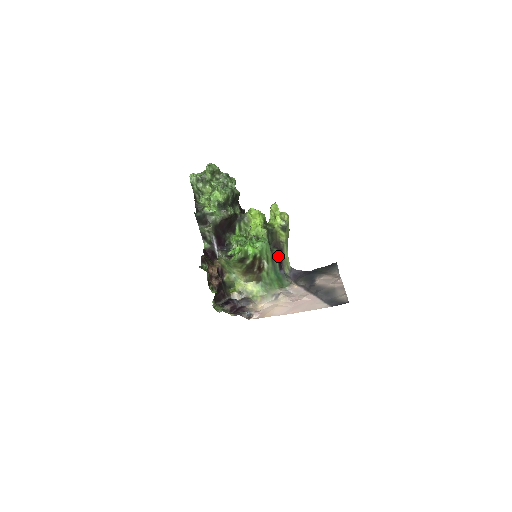
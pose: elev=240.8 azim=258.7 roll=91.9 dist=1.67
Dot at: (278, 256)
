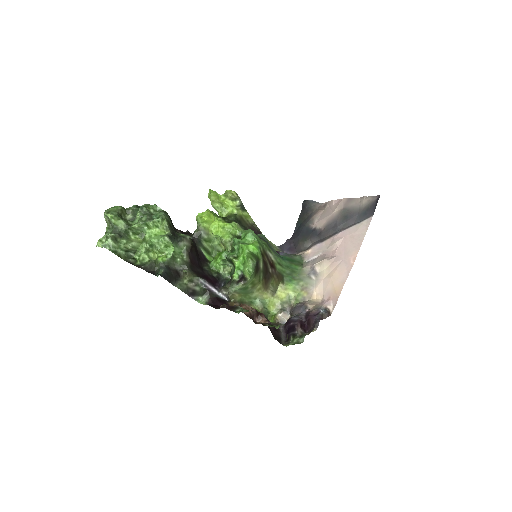
Dot at: occluded
